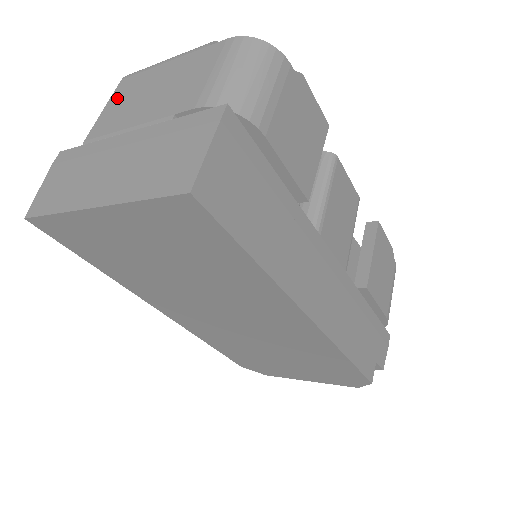
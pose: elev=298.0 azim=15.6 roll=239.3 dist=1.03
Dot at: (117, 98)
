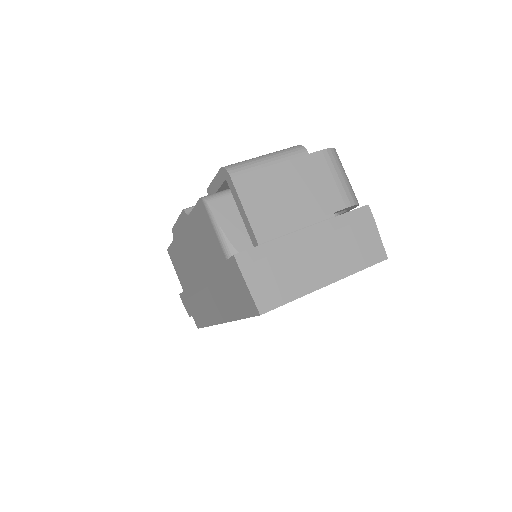
Dot at: (251, 198)
